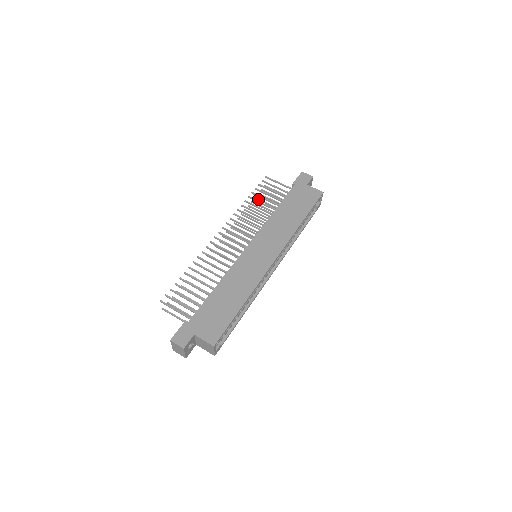
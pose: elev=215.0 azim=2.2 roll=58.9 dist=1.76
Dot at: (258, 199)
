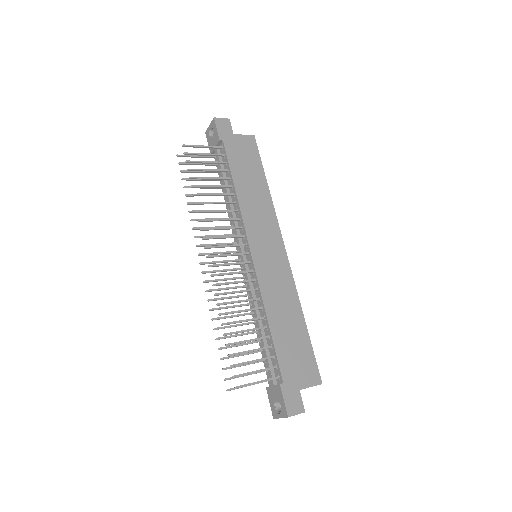
Dot at: (188, 179)
